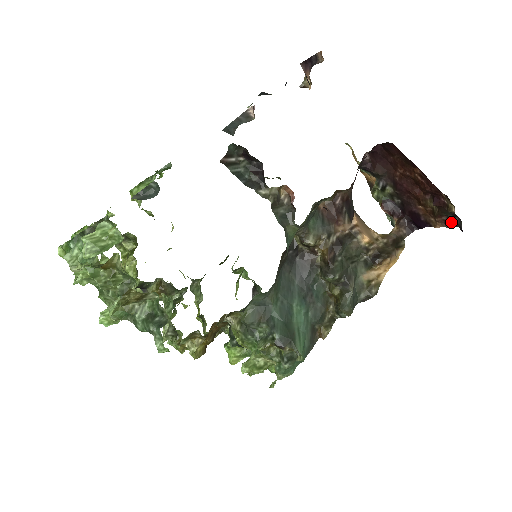
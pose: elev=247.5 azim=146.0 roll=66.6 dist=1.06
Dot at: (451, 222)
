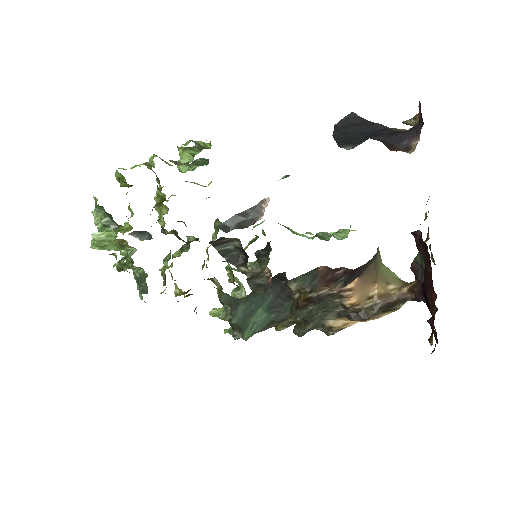
Dot at: (436, 337)
